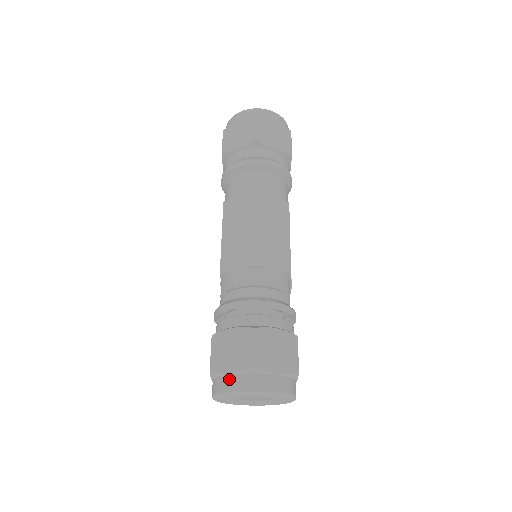
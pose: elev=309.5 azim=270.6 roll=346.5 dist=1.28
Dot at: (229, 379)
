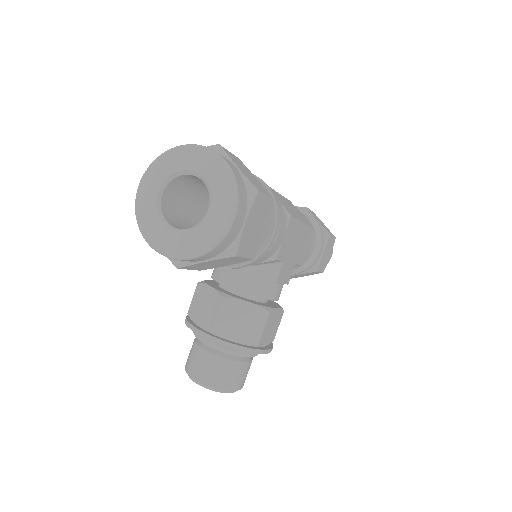
Dot at: occluded
